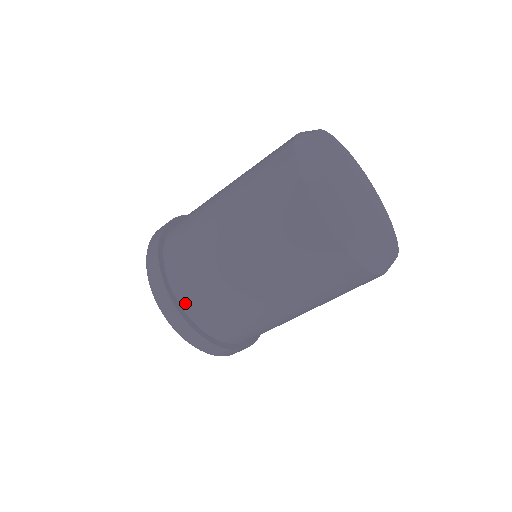
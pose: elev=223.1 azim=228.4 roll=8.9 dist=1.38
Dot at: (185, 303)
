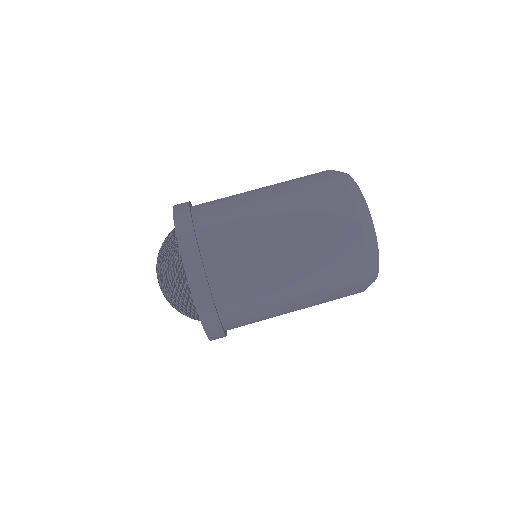
Dot at: (214, 277)
